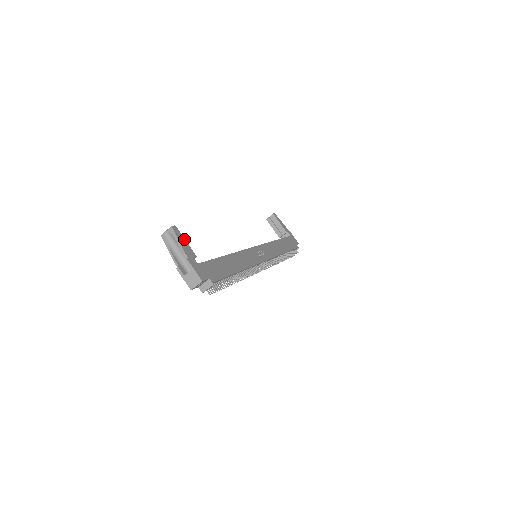
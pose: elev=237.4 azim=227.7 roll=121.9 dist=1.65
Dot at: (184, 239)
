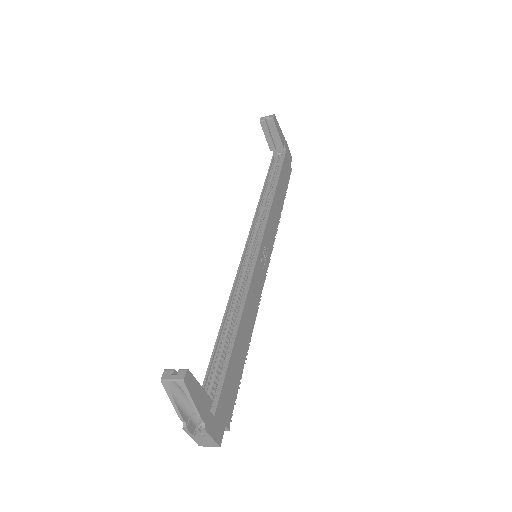
Dot at: (198, 385)
